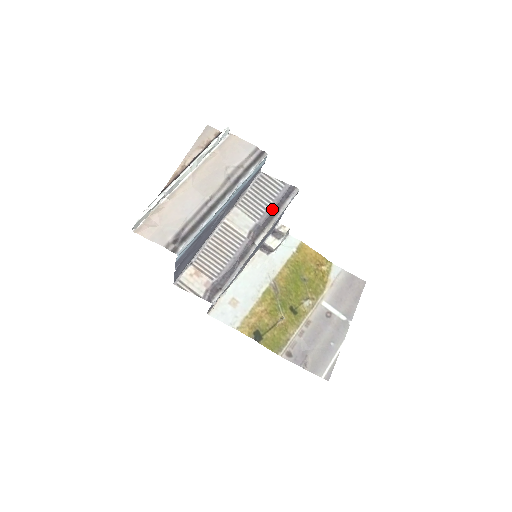
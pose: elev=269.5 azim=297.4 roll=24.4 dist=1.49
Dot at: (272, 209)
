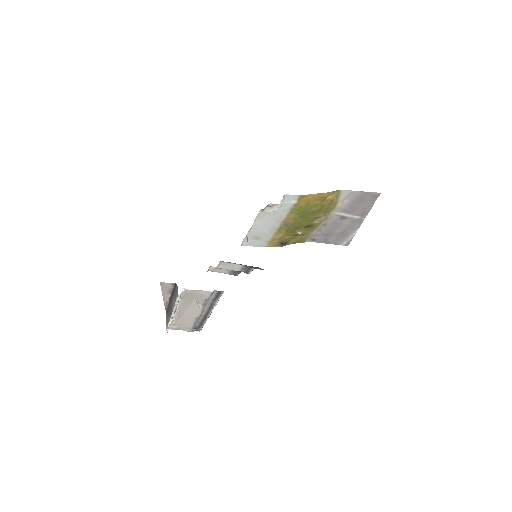
Dot at: occluded
